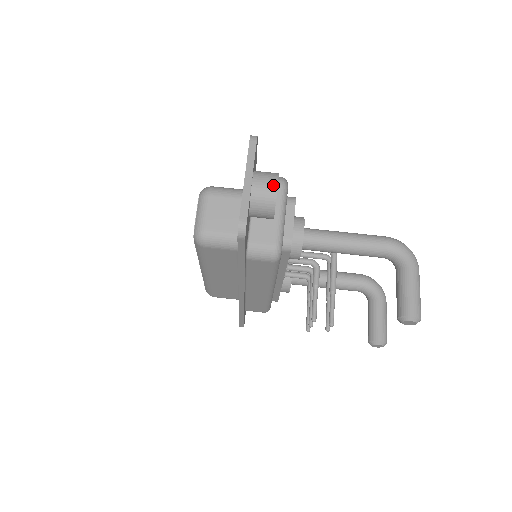
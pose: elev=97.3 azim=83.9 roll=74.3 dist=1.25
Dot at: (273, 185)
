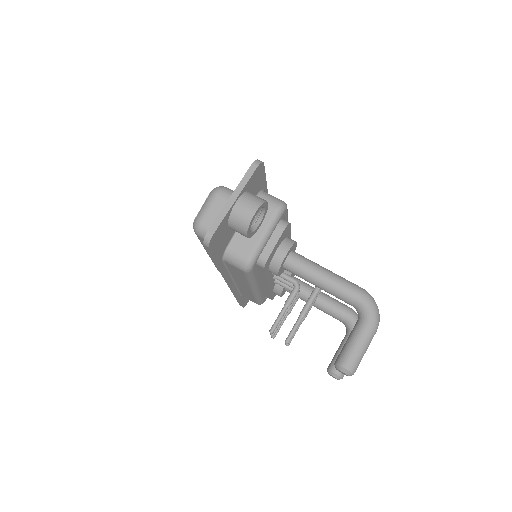
Dot at: (252, 211)
